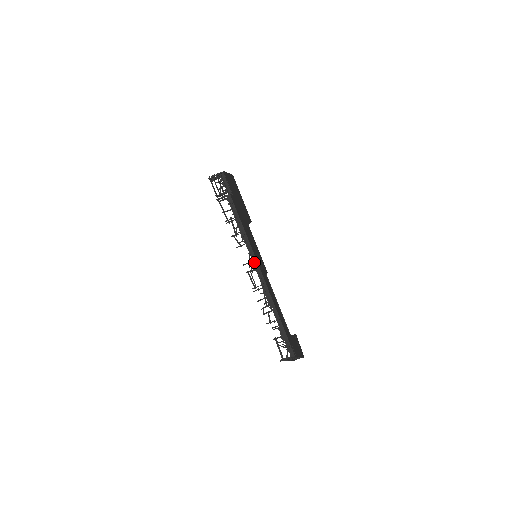
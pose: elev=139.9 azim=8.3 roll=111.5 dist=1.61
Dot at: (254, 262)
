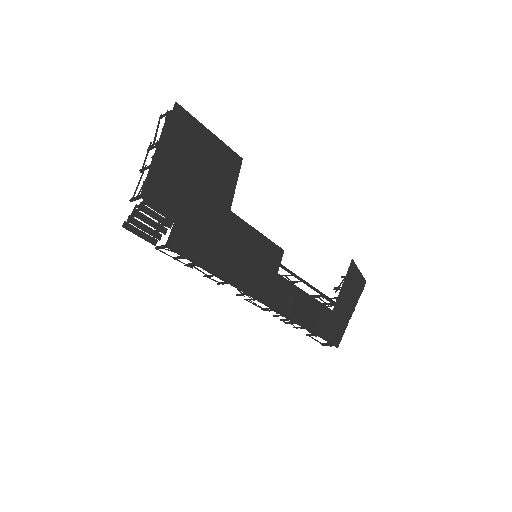
Dot at: (249, 295)
